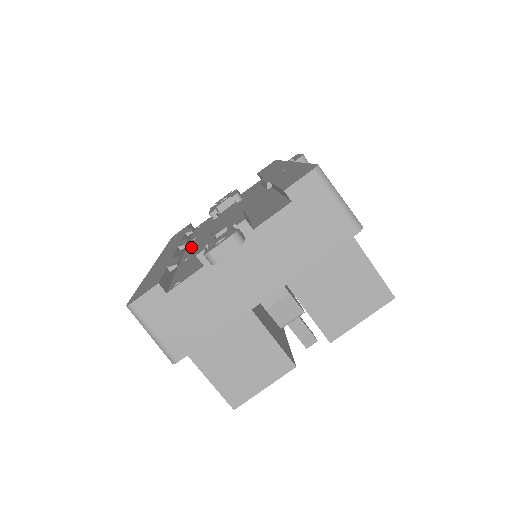
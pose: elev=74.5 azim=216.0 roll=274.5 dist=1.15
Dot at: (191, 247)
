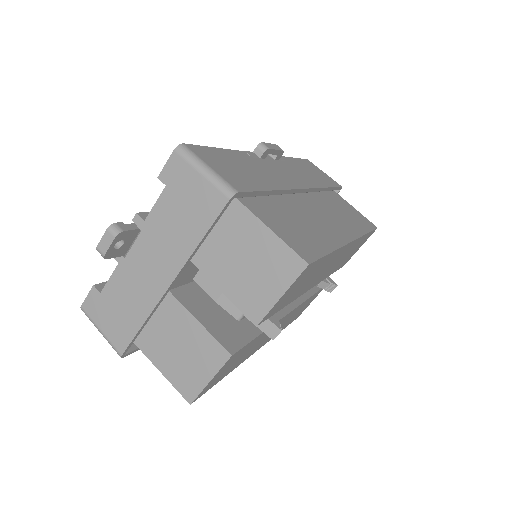
Dot at: occluded
